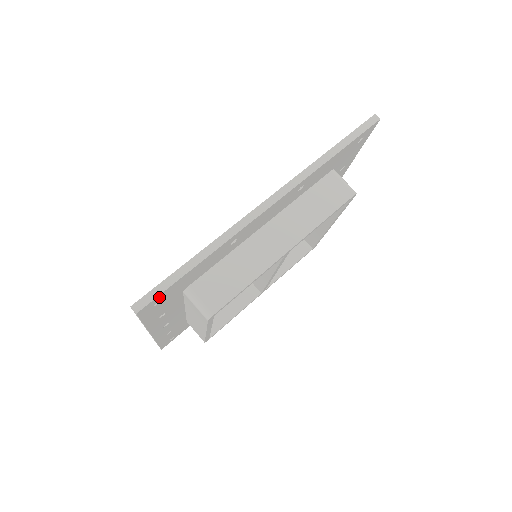
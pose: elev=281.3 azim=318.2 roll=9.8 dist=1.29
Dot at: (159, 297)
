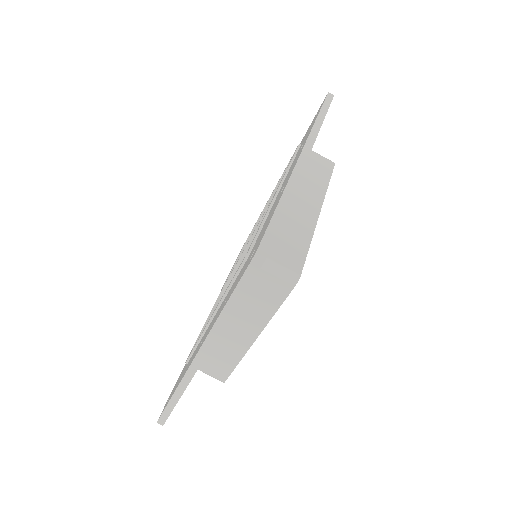
Dot at: occluded
